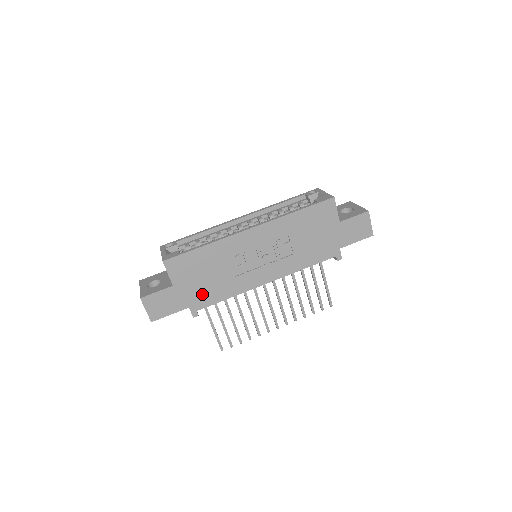
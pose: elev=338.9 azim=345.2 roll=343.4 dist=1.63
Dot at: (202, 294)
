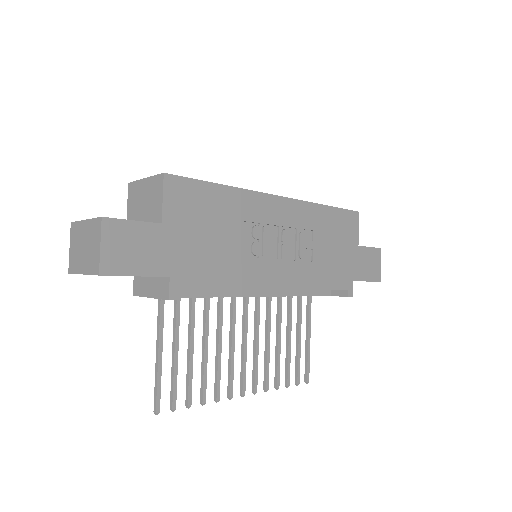
Dot at: (196, 262)
